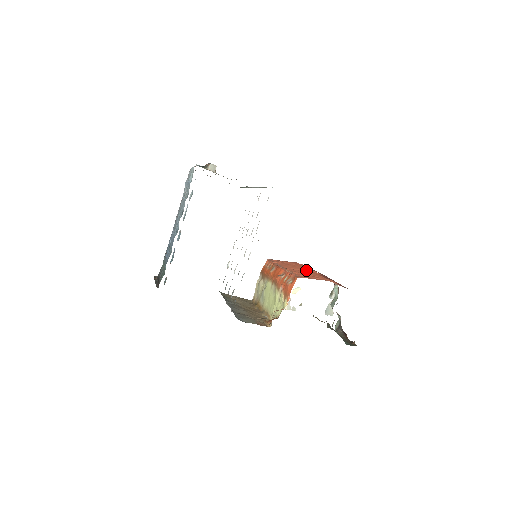
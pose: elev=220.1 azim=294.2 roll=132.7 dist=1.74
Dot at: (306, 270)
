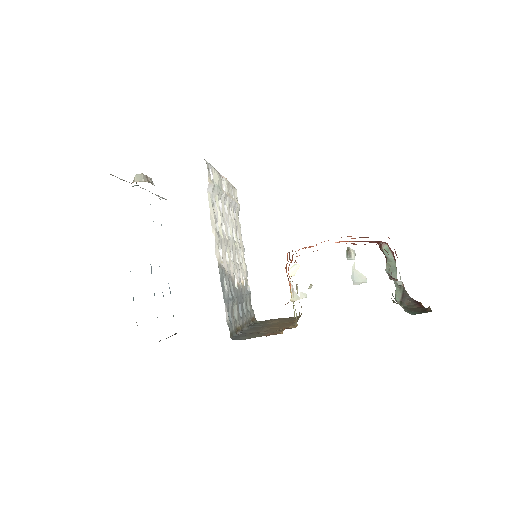
Dot at: occluded
